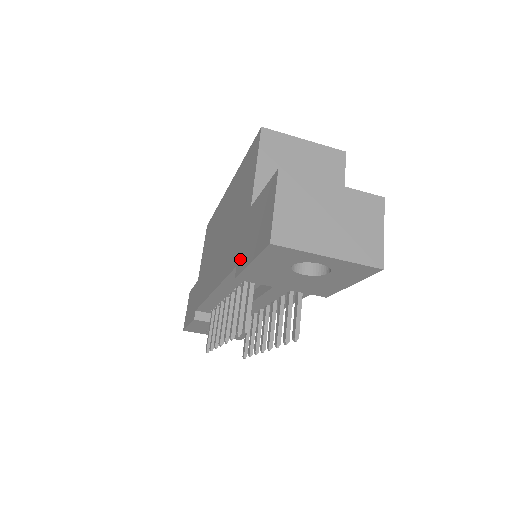
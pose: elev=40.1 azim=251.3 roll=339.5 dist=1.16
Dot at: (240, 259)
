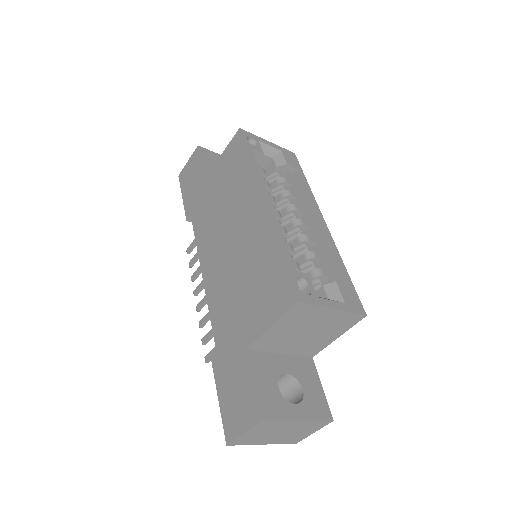
Dot at: (219, 360)
